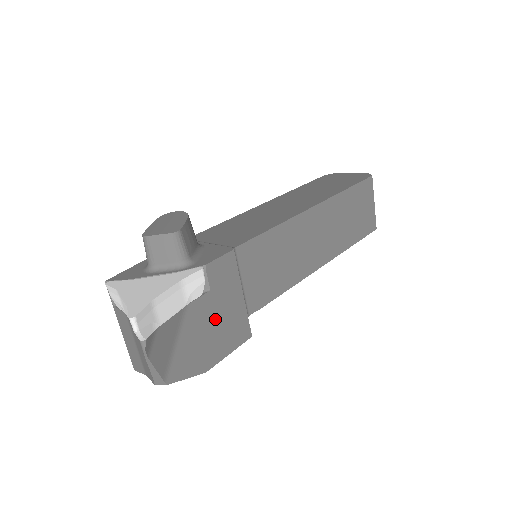
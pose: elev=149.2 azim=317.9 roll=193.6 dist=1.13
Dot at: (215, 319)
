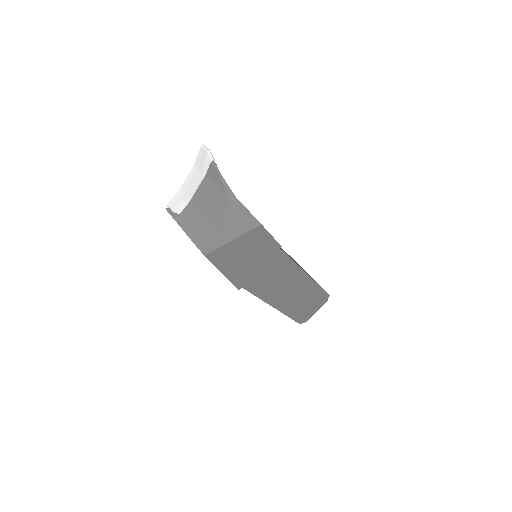
Dot at: occluded
